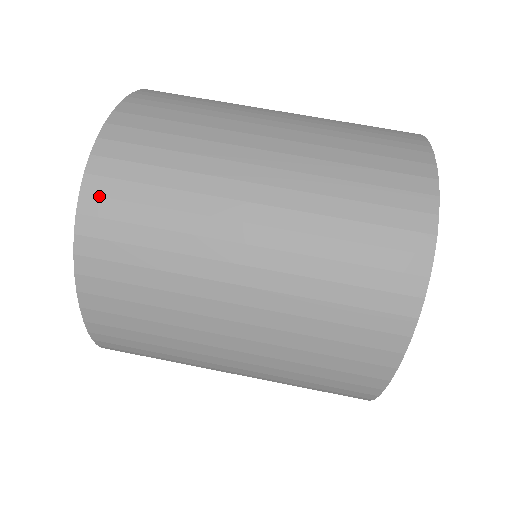
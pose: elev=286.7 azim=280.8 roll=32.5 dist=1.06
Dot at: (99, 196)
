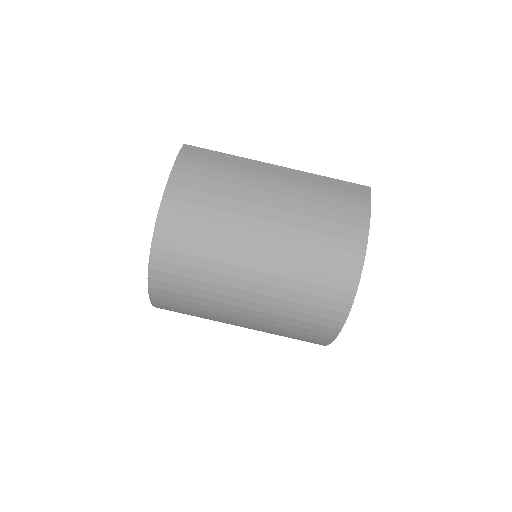
Dot at: (161, 261)
